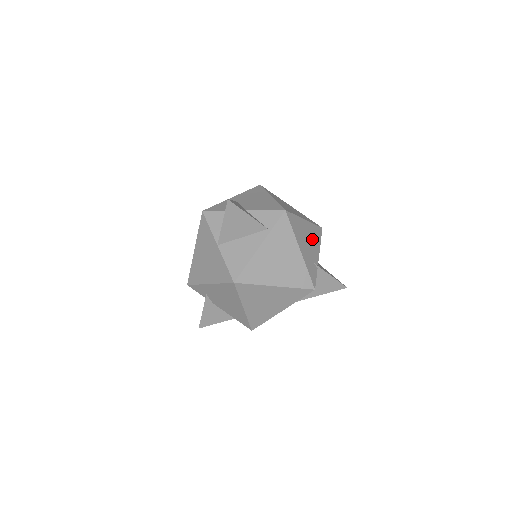
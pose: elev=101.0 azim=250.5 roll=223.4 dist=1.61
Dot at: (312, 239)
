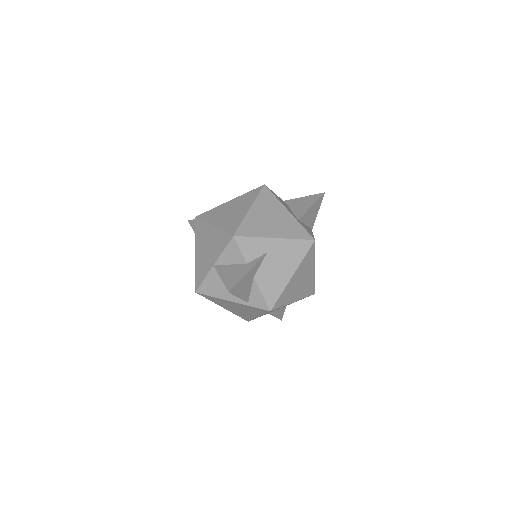
Dot at: occluded
